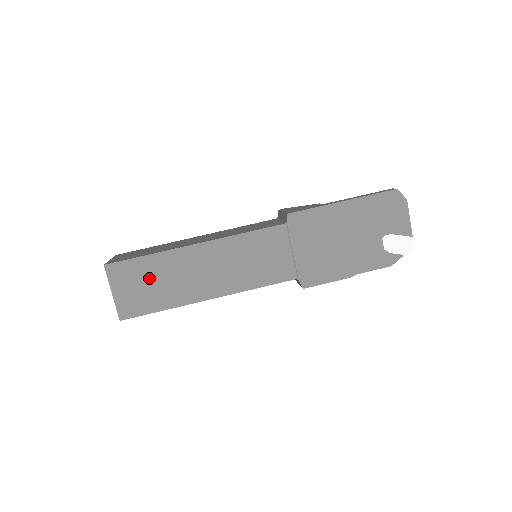
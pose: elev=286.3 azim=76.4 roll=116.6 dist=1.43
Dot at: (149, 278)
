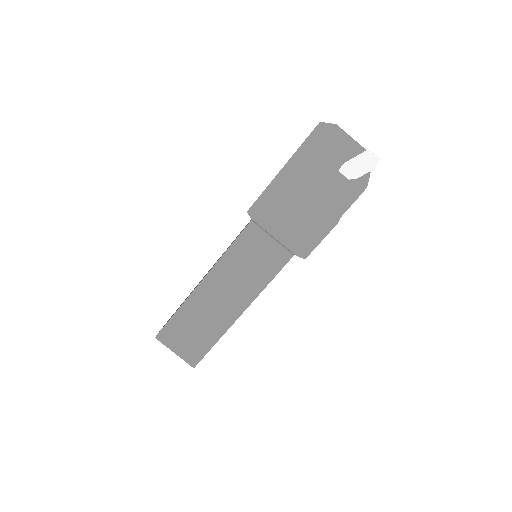
Dot at: (189, 327)
